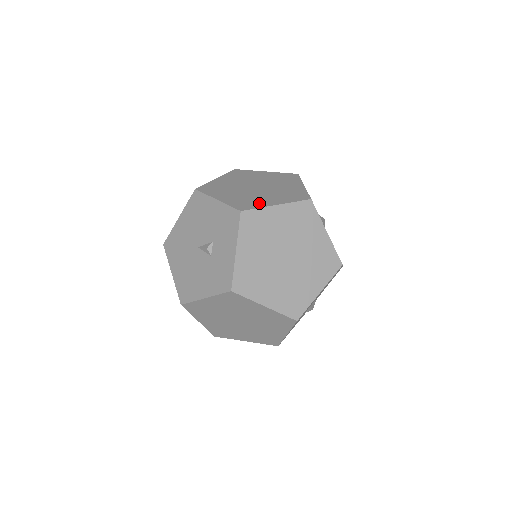
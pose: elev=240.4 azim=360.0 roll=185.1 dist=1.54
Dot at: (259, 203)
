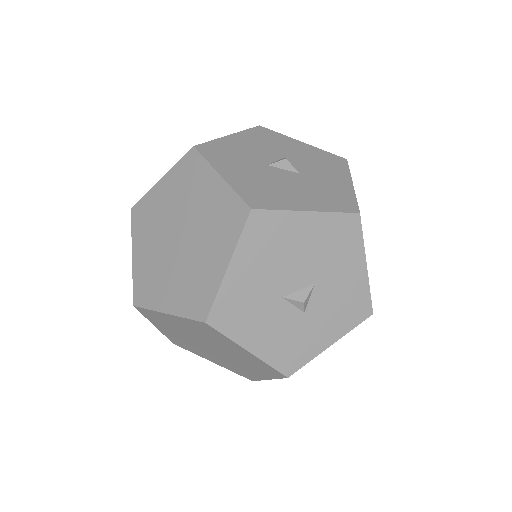
Dot at: occluded
